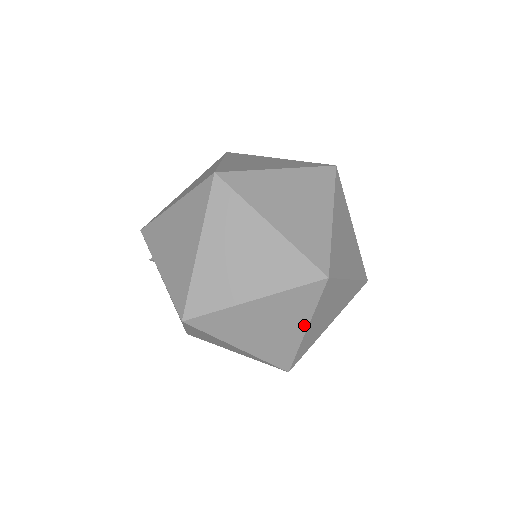
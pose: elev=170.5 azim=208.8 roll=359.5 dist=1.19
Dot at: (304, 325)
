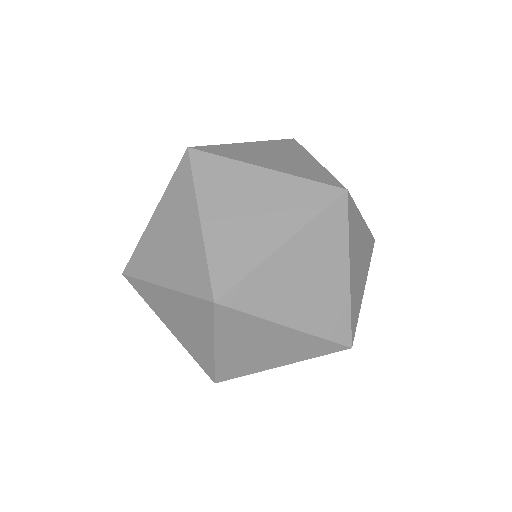
Dot at: (286, 235)
